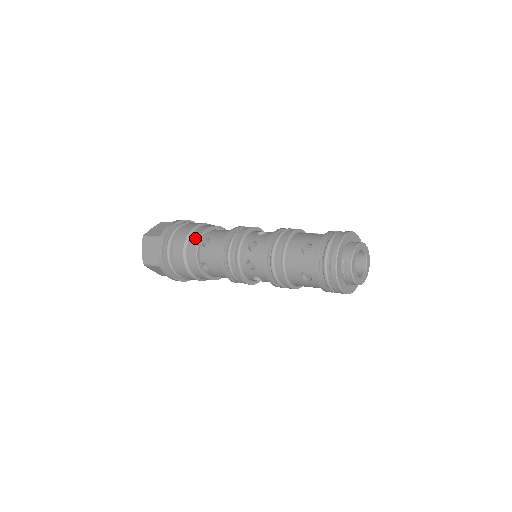
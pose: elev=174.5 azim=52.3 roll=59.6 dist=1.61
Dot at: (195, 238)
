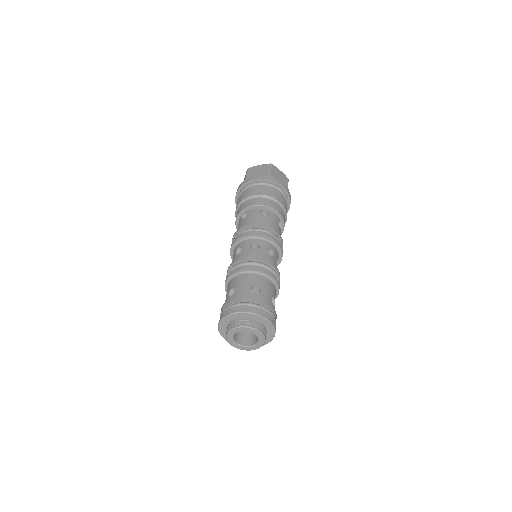
Dot at: (243, 206)
